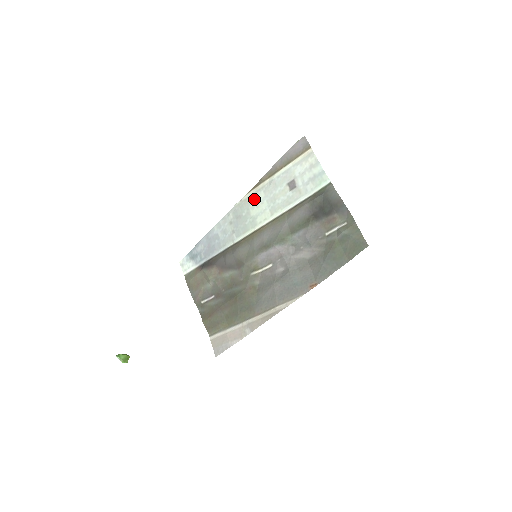
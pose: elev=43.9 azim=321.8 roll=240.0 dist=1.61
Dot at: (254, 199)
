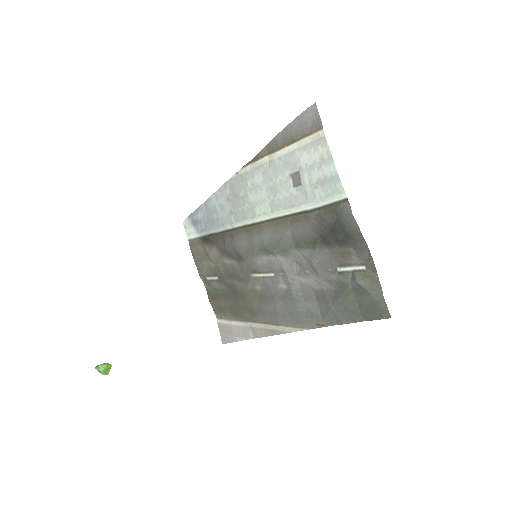
Dot at: (251, 179)
